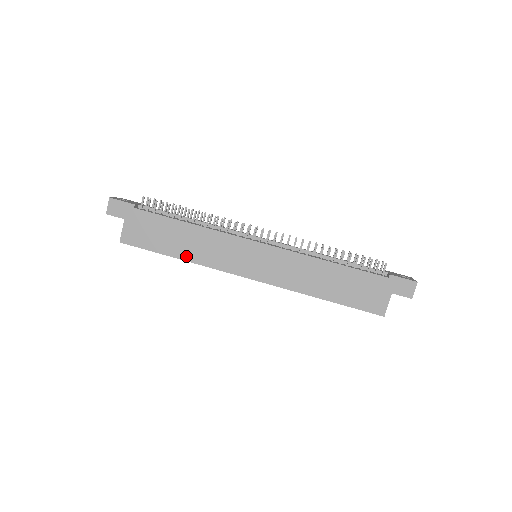
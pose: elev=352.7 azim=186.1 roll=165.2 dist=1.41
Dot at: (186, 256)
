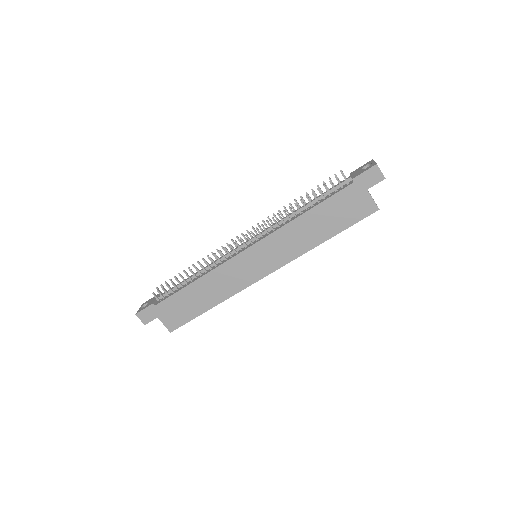
Dot at: (215, 302)
